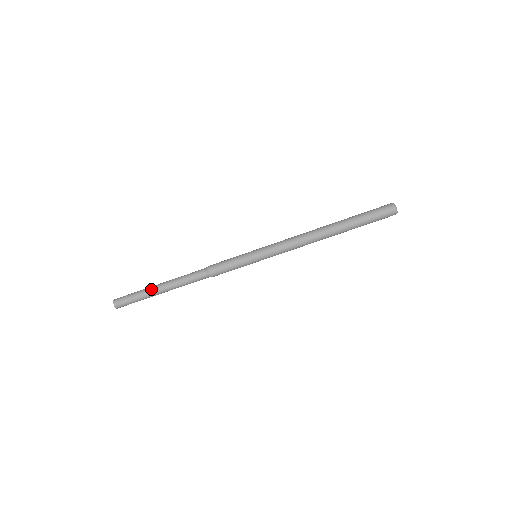
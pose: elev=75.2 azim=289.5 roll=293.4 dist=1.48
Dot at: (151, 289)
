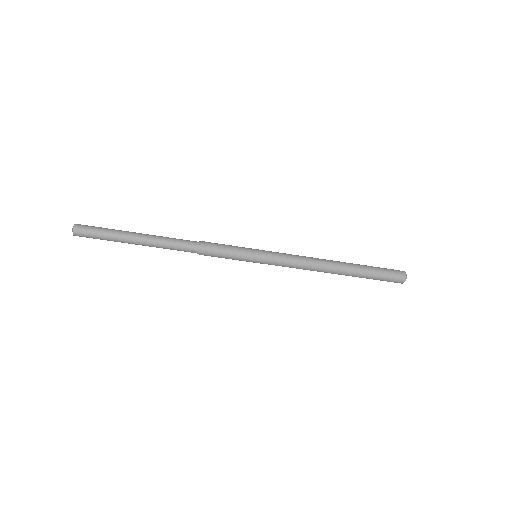
Dot at: (127, 233)
